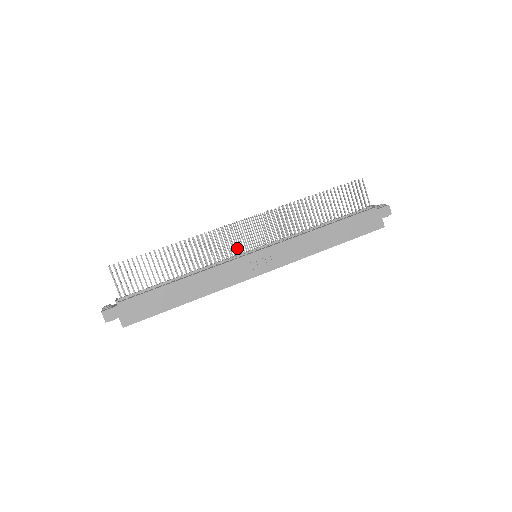
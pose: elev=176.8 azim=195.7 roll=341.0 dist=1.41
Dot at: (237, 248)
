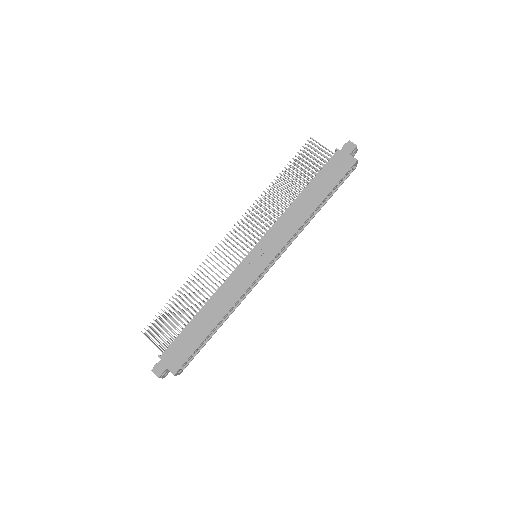
Dot at: occluded
